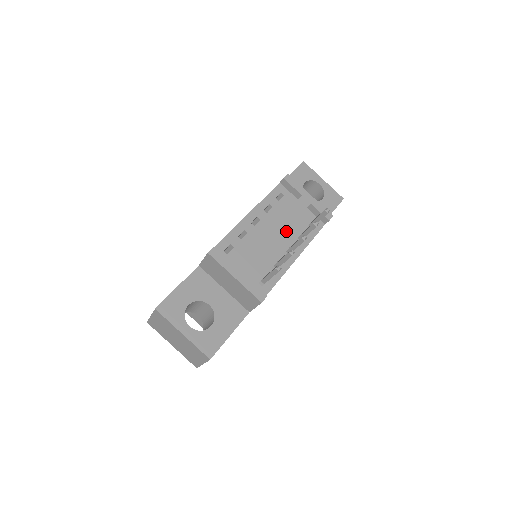
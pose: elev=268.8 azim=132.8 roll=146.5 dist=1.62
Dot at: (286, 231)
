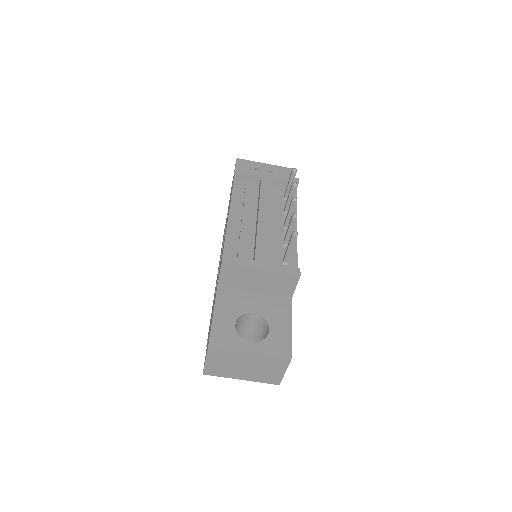
Dot at: occluded
